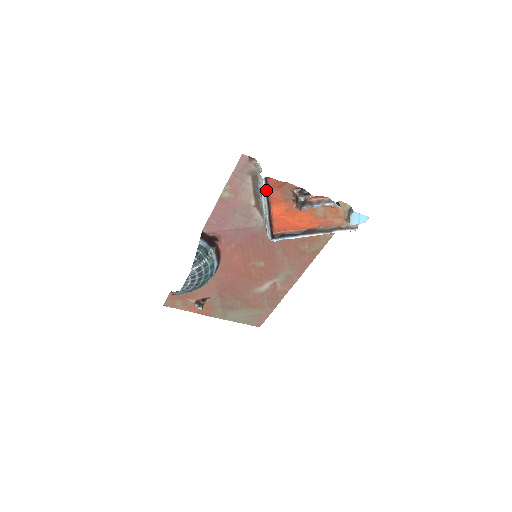
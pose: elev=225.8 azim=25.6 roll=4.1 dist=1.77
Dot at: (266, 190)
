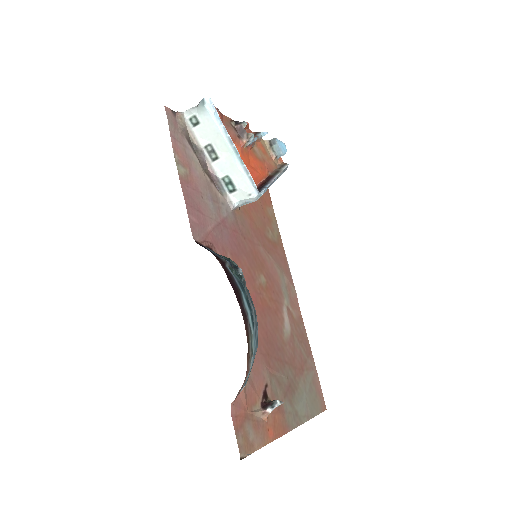
Dot at: (218, 120)
